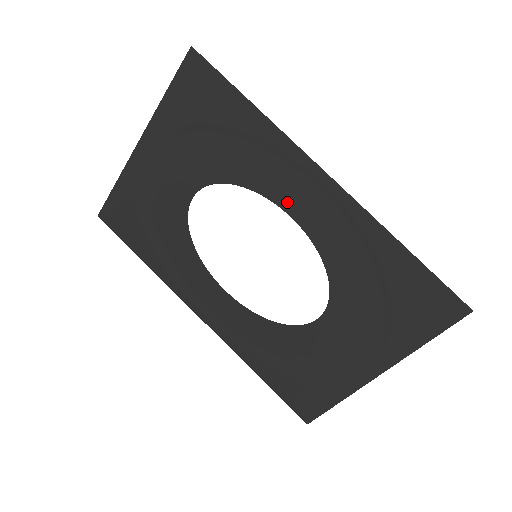
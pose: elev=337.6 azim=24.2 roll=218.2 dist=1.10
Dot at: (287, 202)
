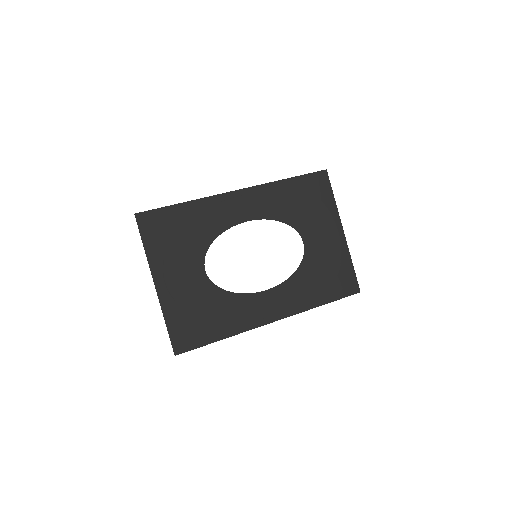
Dot at: (238, 218)
